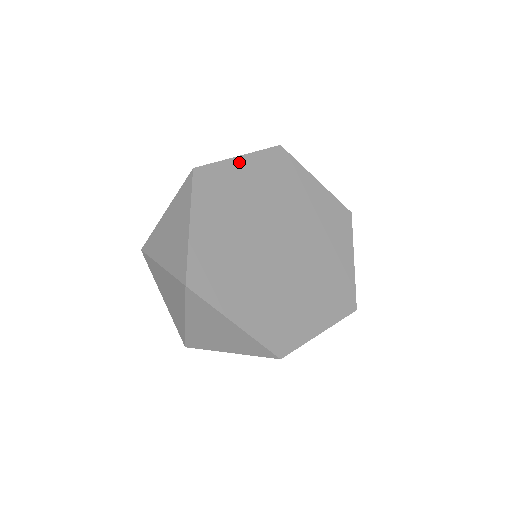
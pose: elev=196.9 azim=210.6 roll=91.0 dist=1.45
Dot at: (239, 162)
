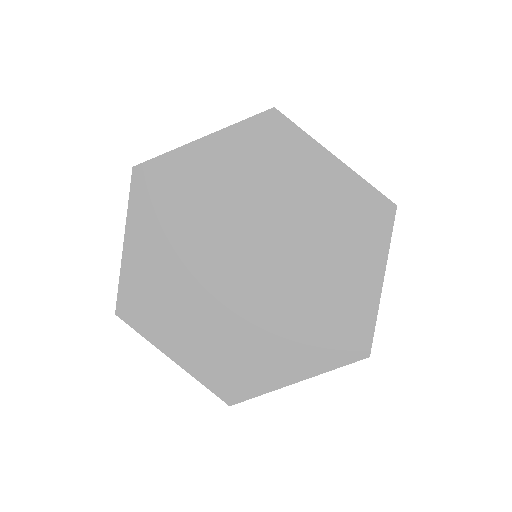
Dot at: (131, 249)
